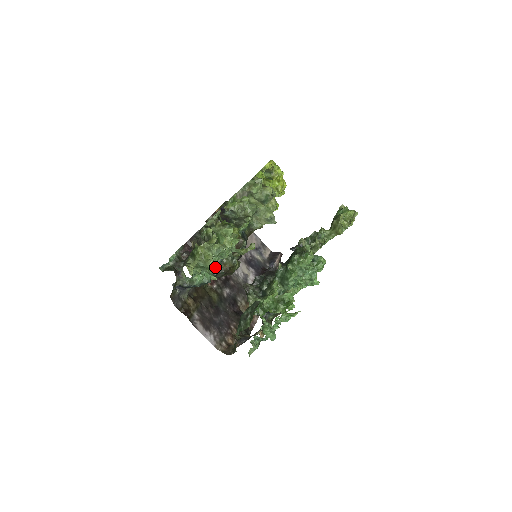
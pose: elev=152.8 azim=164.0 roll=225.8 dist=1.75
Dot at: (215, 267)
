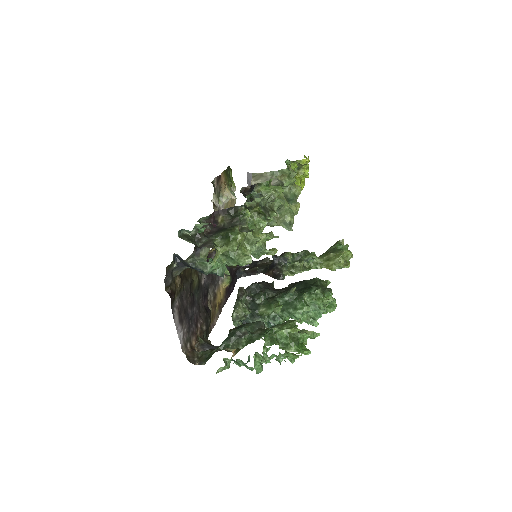
Dot at: occluded
